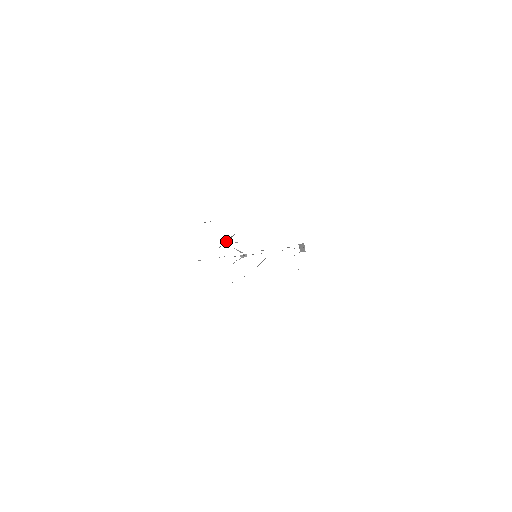
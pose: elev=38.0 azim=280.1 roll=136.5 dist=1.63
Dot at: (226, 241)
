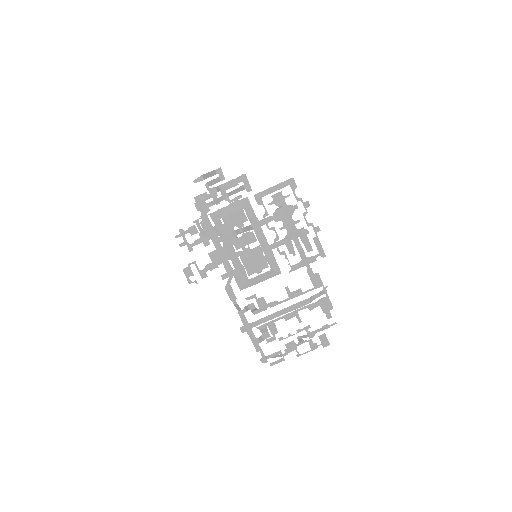
Dot at: (213, 183)
